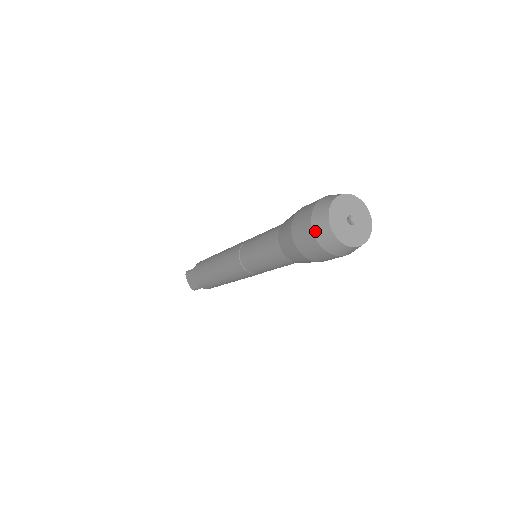
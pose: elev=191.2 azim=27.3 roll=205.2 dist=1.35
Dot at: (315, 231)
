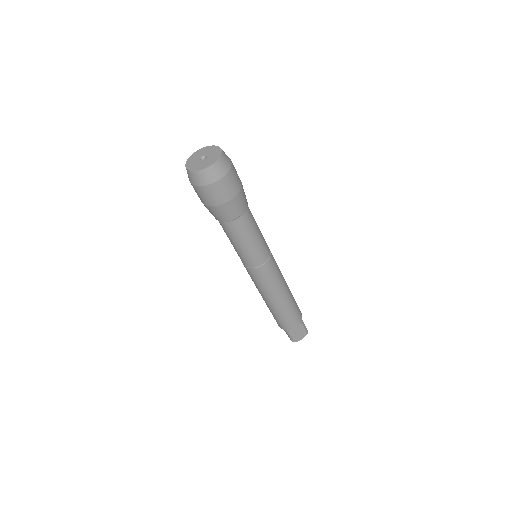
Dot at: (189, 180)
